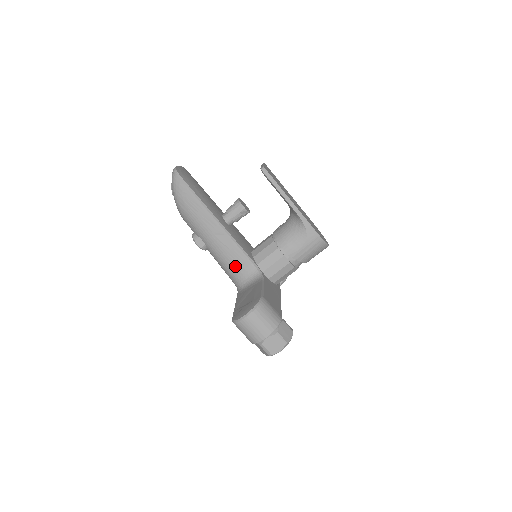
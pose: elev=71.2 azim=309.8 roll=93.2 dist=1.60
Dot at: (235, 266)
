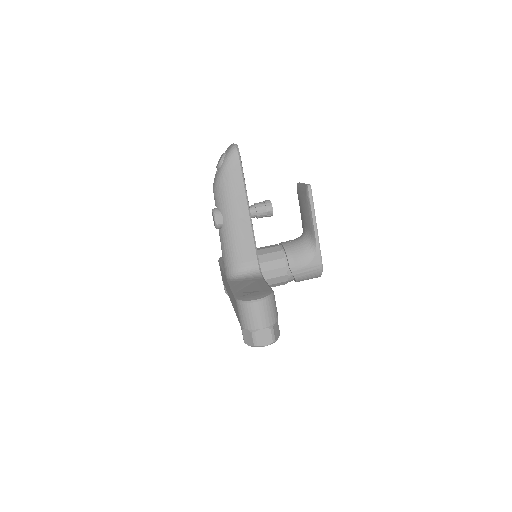
Dot at: (241, 255)
